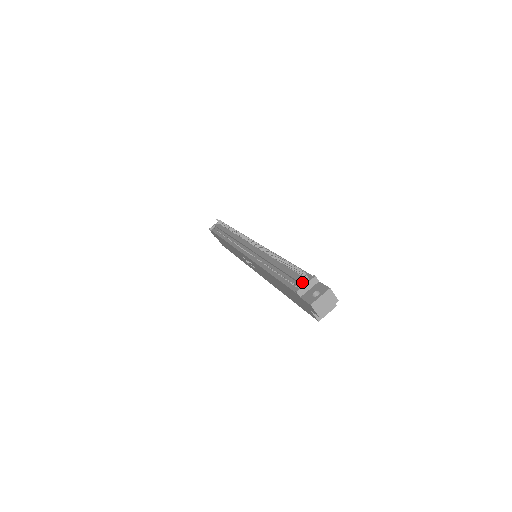
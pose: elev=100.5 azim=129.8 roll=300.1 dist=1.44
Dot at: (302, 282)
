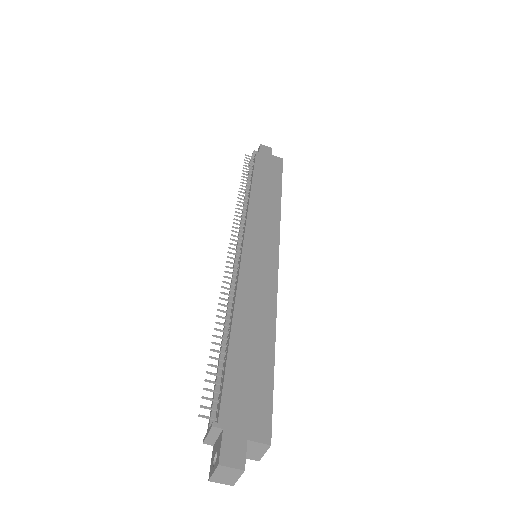
Dot at: (208, 425)
